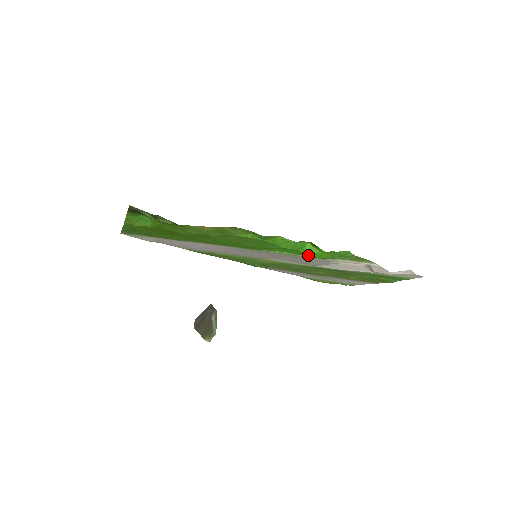
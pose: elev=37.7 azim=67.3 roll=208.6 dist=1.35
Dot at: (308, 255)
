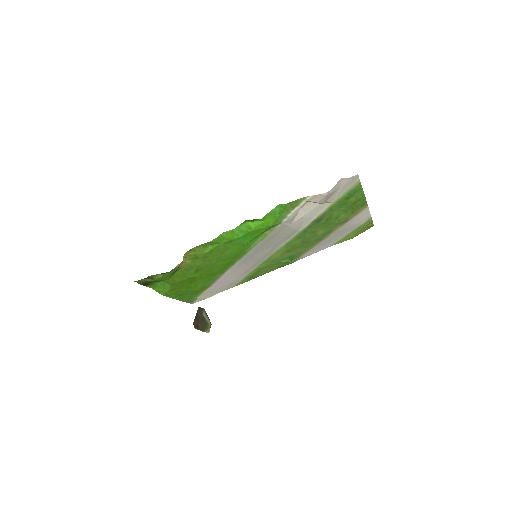
Dot at: (262, 229)
